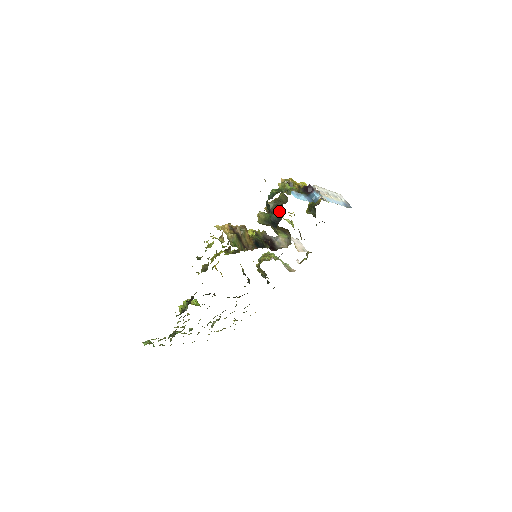
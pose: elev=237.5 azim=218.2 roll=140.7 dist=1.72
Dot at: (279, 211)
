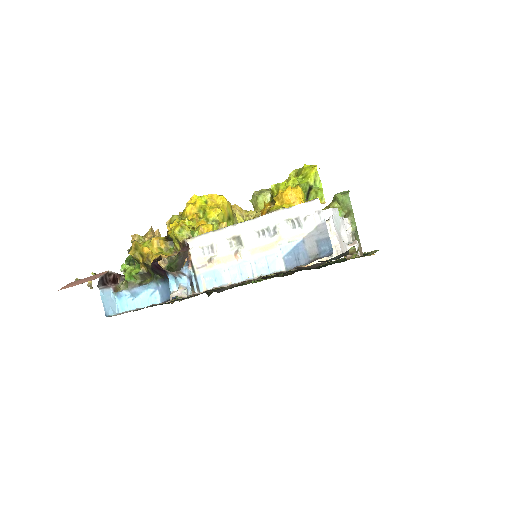
Dot at: (184, 260)
